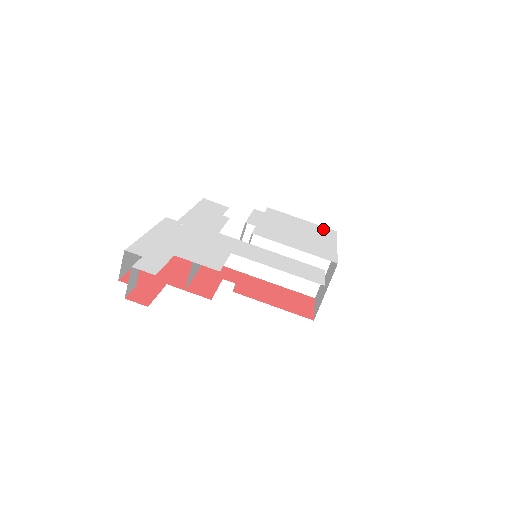
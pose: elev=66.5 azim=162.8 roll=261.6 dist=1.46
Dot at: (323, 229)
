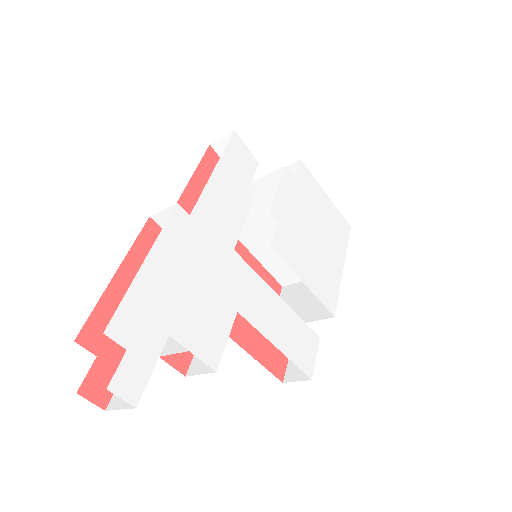
Dot at: (341, 223)
